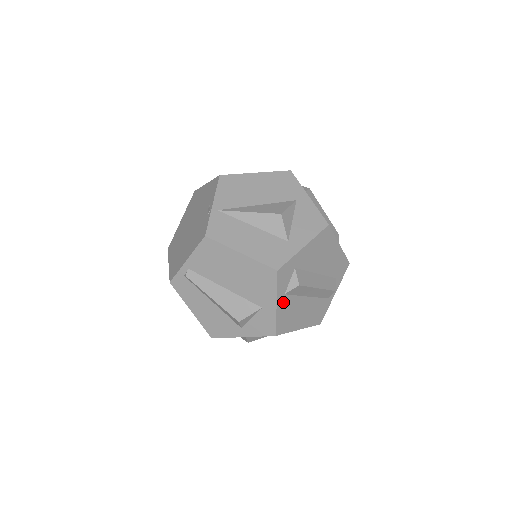
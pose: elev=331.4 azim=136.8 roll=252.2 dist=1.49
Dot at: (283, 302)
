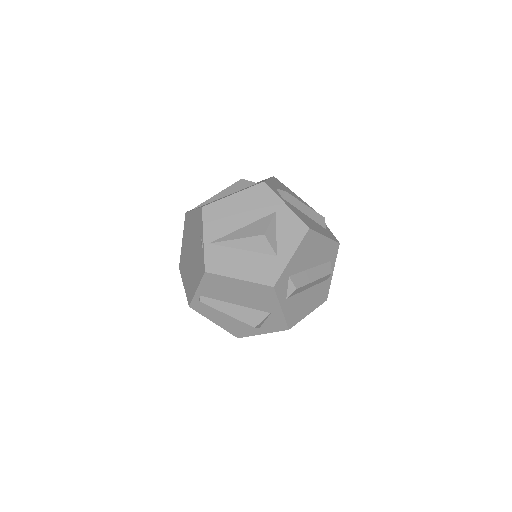
Dot at: (287, 304)
